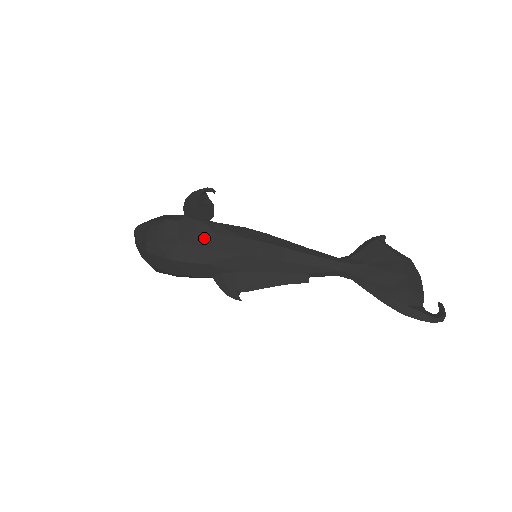
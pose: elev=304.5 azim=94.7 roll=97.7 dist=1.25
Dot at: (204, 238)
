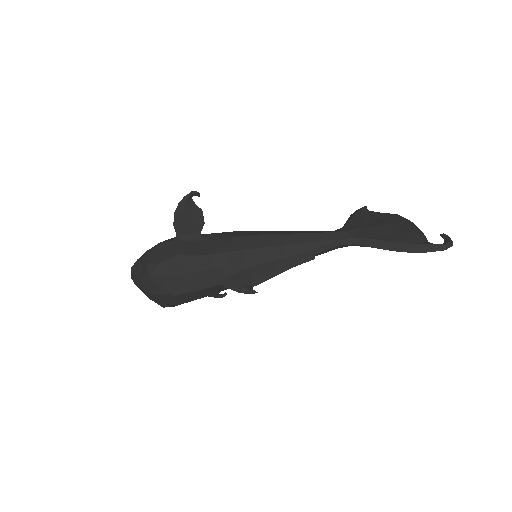
Dot at: (201, 247)
